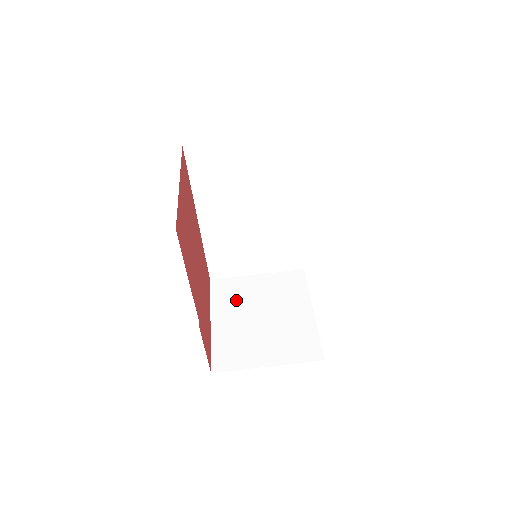
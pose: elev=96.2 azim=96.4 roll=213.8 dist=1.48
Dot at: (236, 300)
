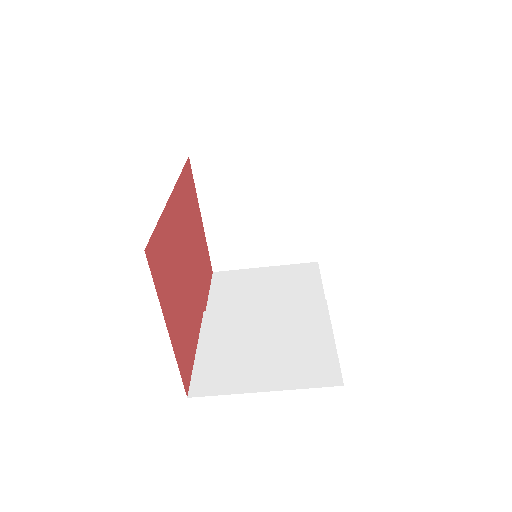
Dot at: (226, 190)
